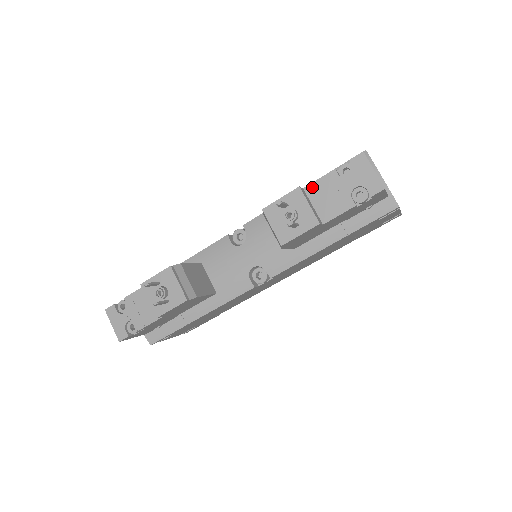
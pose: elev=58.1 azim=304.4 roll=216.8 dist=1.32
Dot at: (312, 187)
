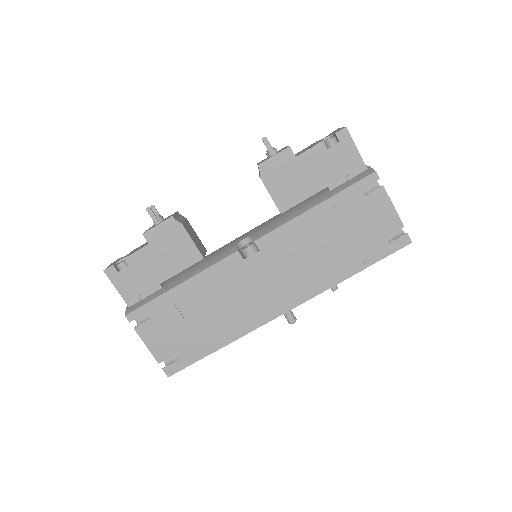
Dot at: occluded
